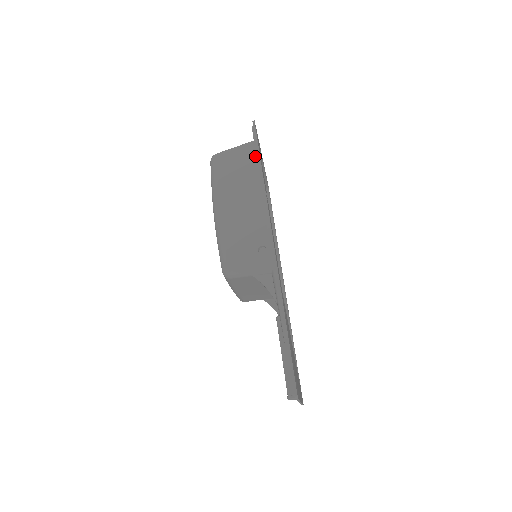
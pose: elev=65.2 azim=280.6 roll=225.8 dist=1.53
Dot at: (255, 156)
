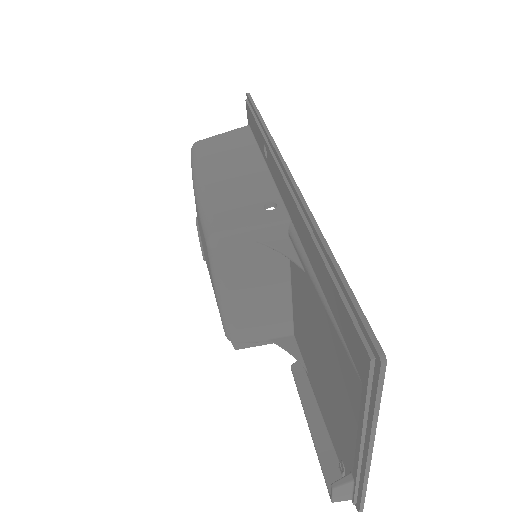
Dot at: (250, 134)
